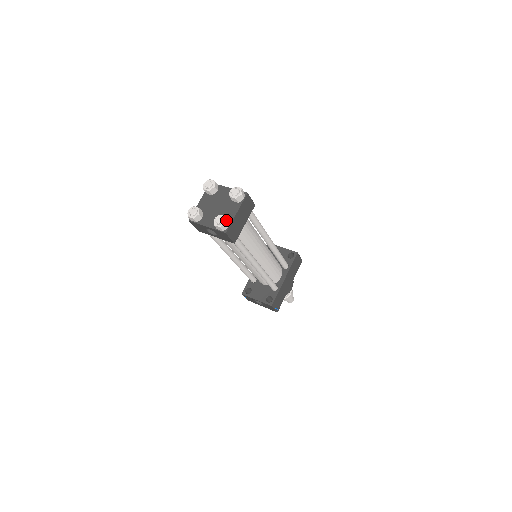
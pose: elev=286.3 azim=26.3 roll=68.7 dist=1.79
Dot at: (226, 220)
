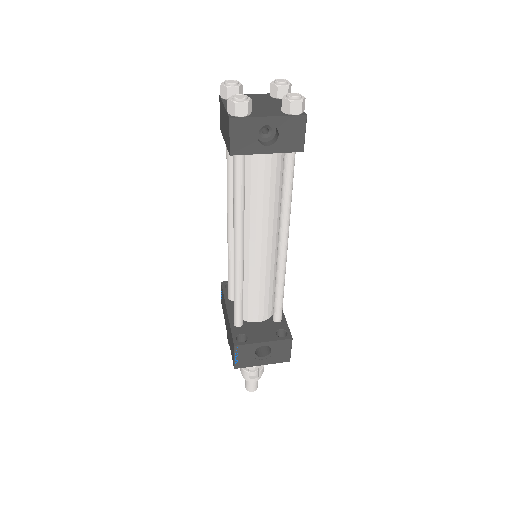
Dot at: (301, 97)
